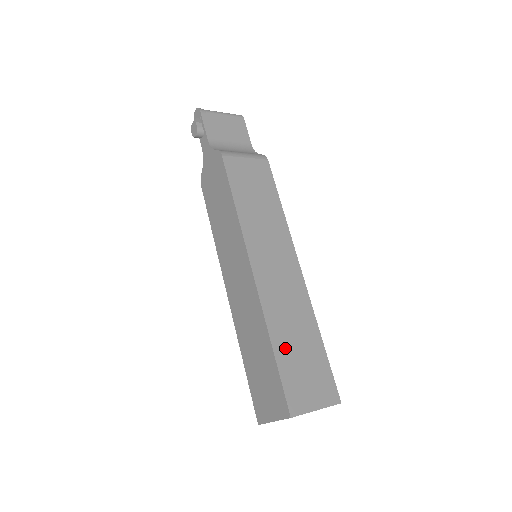
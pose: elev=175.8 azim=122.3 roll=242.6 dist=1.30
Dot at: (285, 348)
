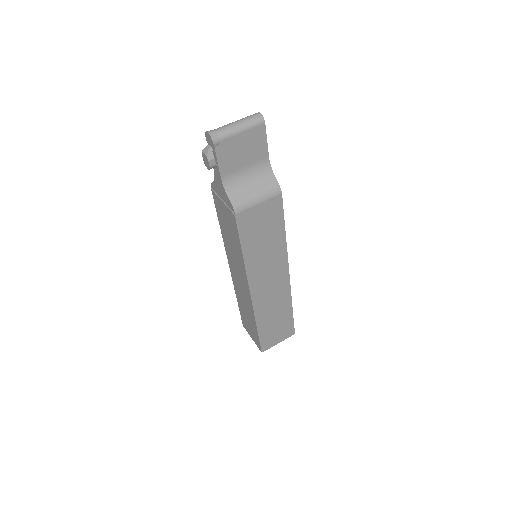
Dot at: (266, 325)
